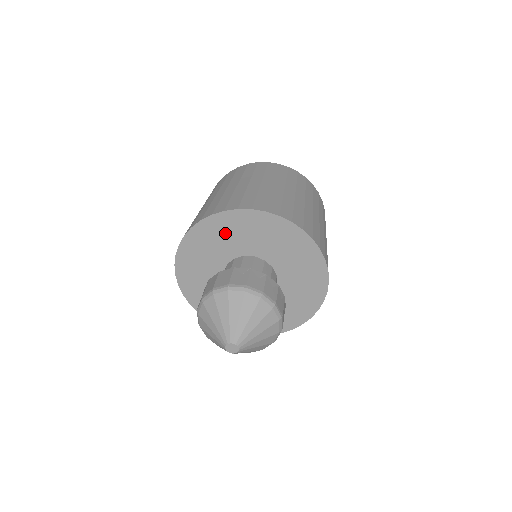
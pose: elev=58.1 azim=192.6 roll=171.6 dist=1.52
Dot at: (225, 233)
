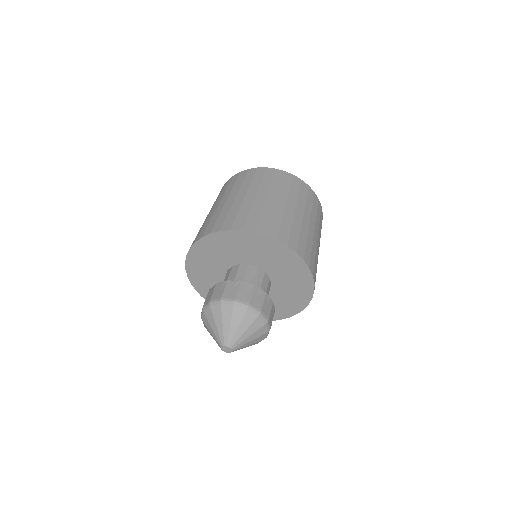
Dot at: (203, 266)
